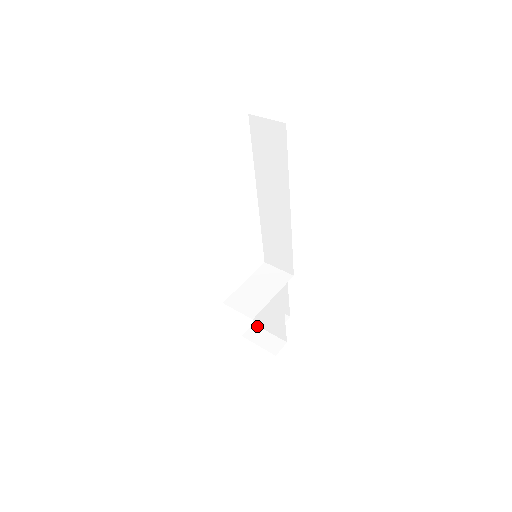
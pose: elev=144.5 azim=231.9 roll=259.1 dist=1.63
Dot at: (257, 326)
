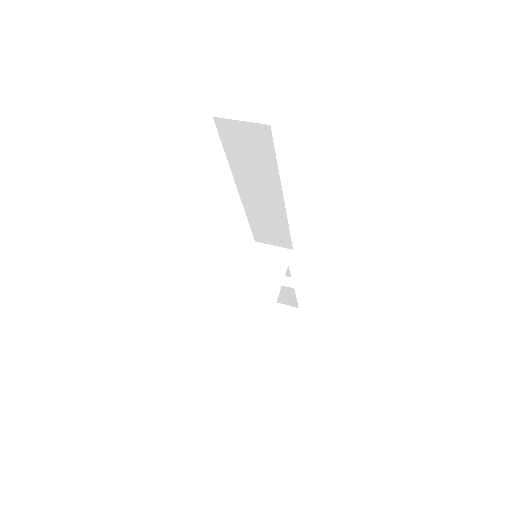
Dot at: occluded
